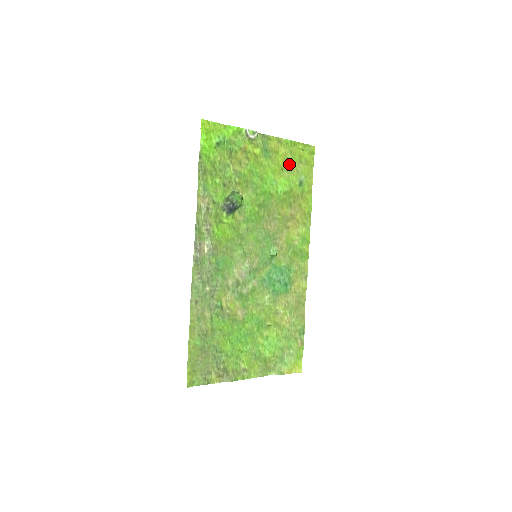
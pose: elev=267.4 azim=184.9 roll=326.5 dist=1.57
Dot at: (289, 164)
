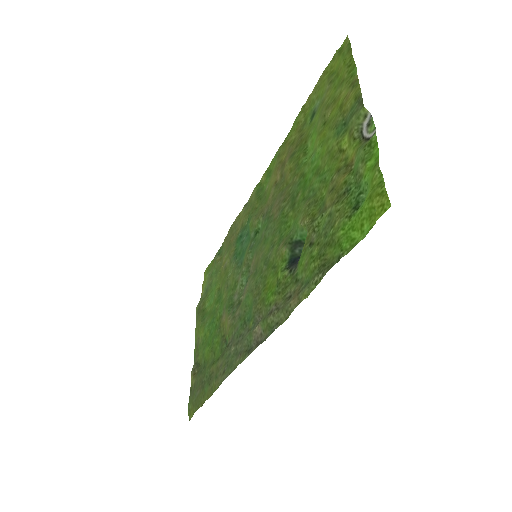
Dot at: (329, 104)
